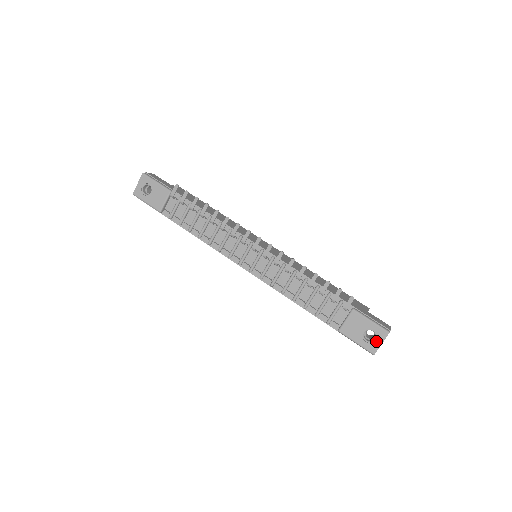
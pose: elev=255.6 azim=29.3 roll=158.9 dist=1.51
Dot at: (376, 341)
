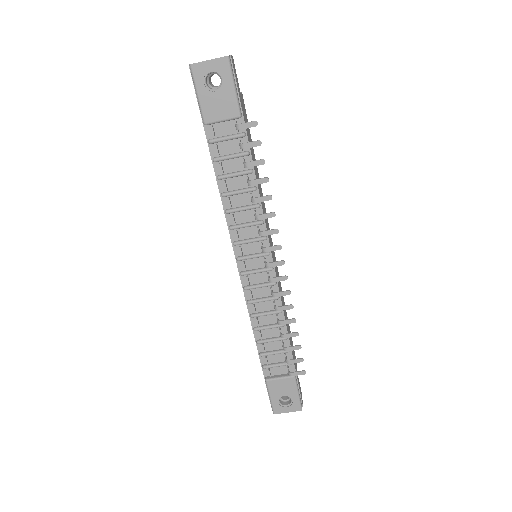
Dot at: (286, 408)
